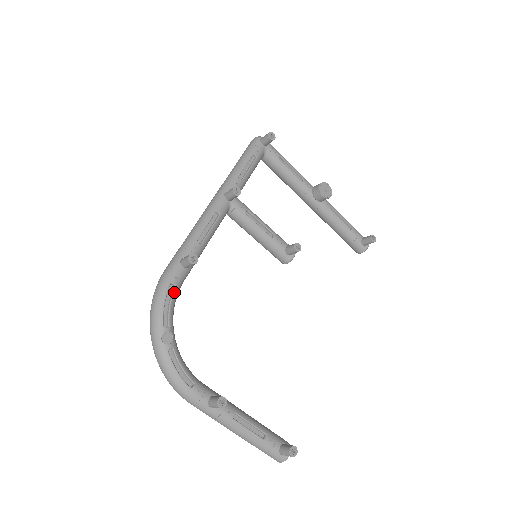
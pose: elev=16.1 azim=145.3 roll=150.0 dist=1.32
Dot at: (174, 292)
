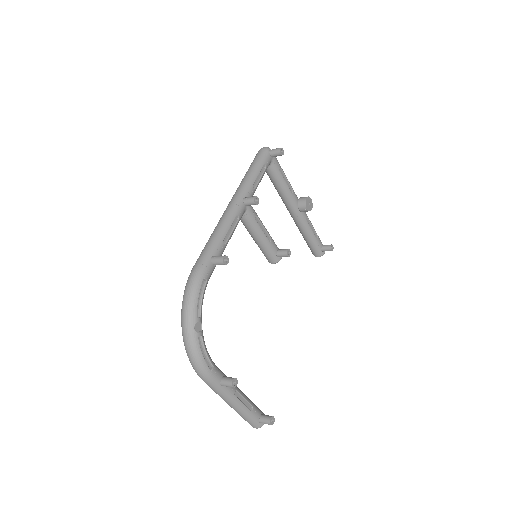
Dot at: (205, 287)
